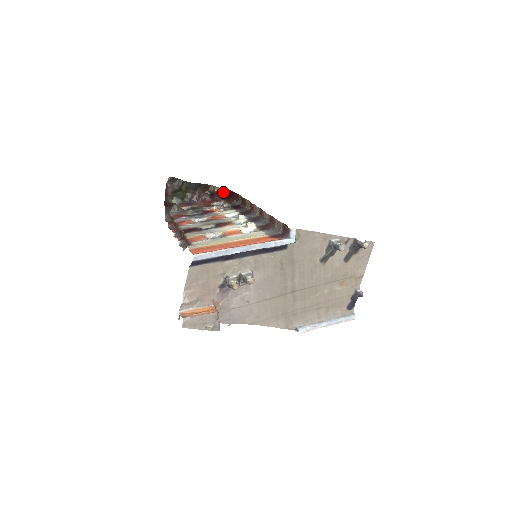
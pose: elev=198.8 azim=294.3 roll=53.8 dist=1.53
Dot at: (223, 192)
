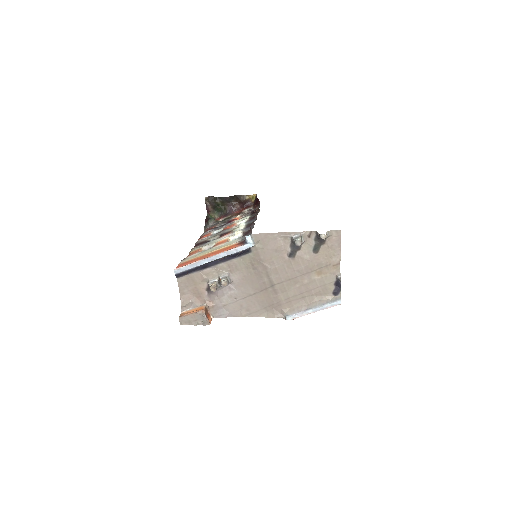
Dot at: (254, 198)
